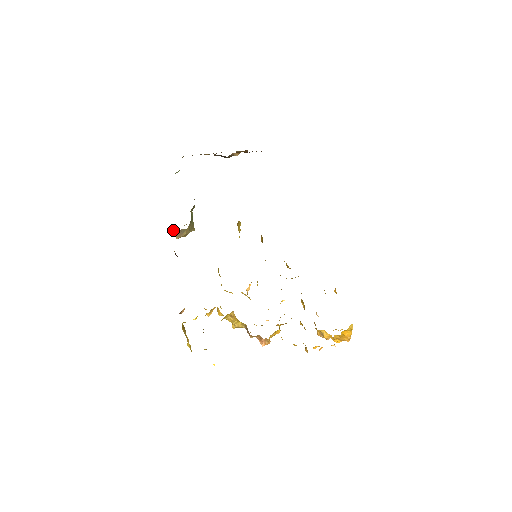
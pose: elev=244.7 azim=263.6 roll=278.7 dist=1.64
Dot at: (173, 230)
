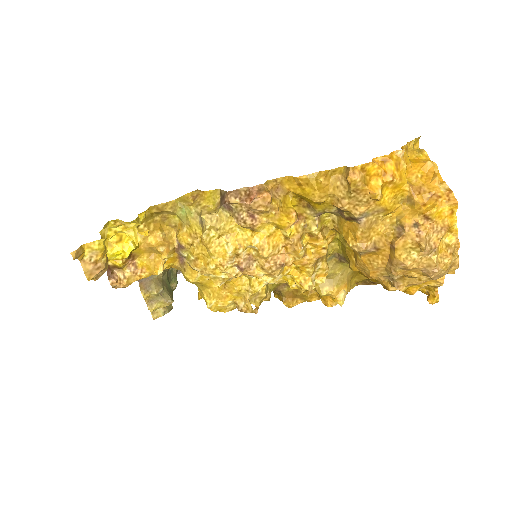
Dot at: occluded
